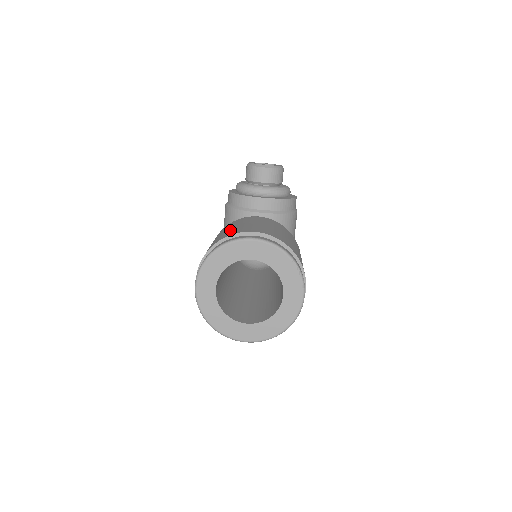
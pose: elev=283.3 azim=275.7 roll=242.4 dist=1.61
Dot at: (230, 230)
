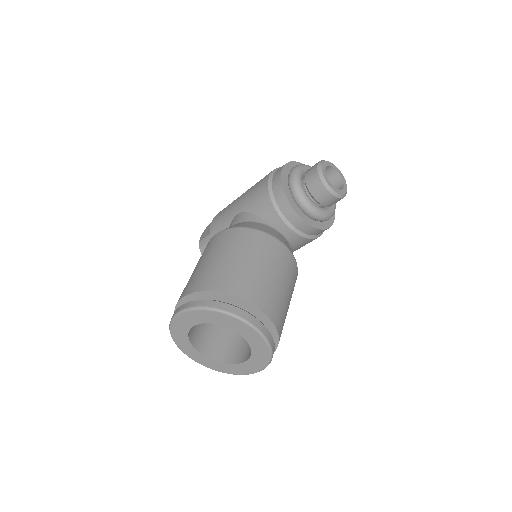
Dot at: (245, 273)
